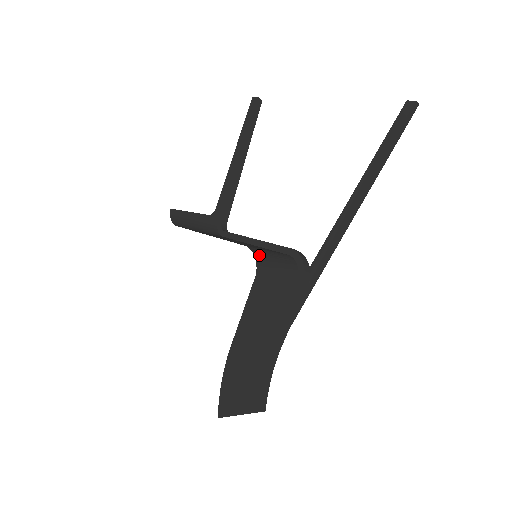
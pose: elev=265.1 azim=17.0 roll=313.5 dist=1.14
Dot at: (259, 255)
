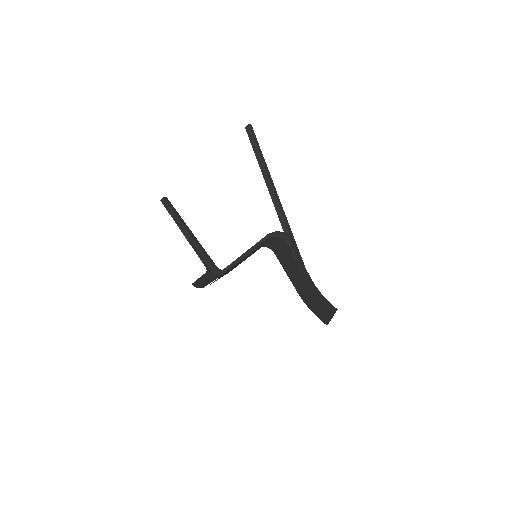
Dot at: (264, 245)
